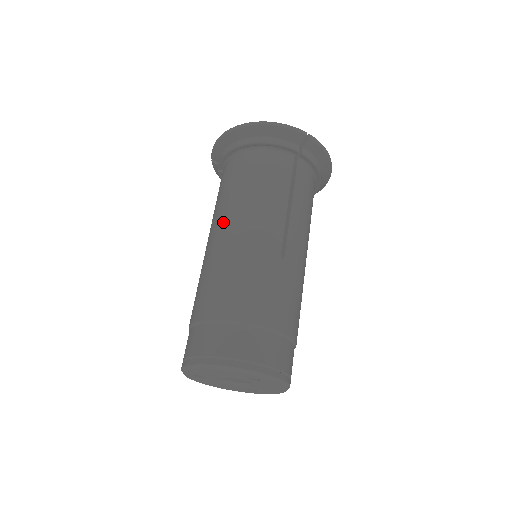
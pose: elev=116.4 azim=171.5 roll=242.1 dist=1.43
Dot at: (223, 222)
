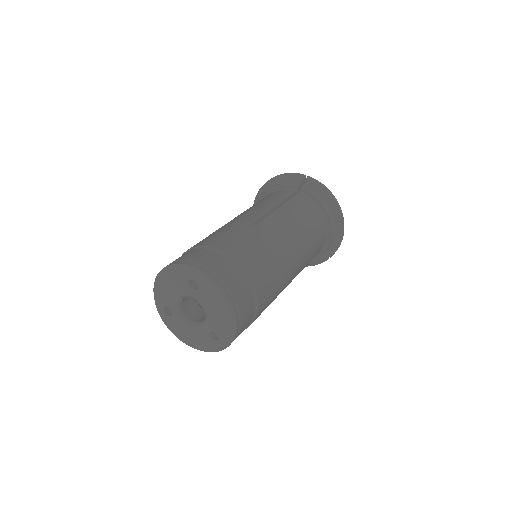
Dot at: occluded
